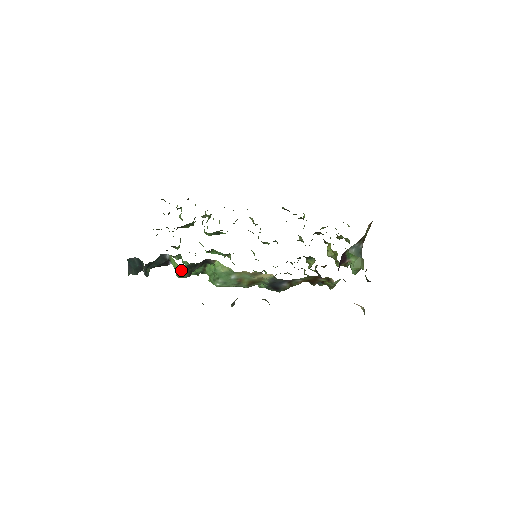
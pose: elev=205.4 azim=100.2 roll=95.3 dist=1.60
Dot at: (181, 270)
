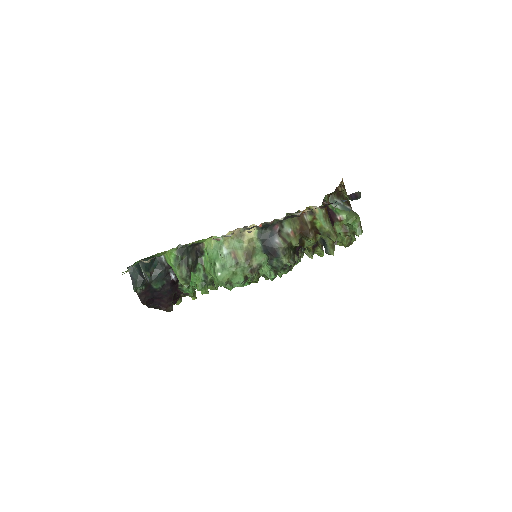
Dot at: (176, 262)
